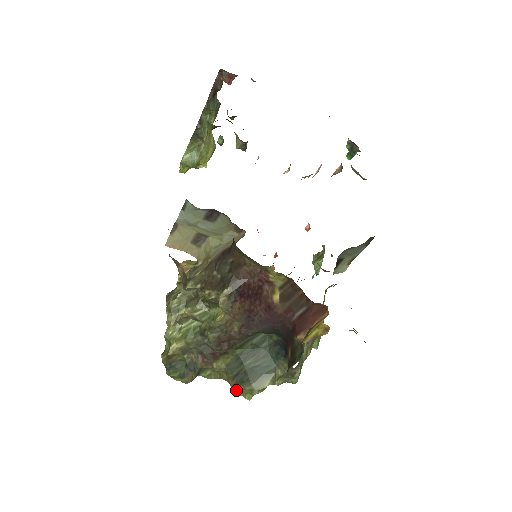
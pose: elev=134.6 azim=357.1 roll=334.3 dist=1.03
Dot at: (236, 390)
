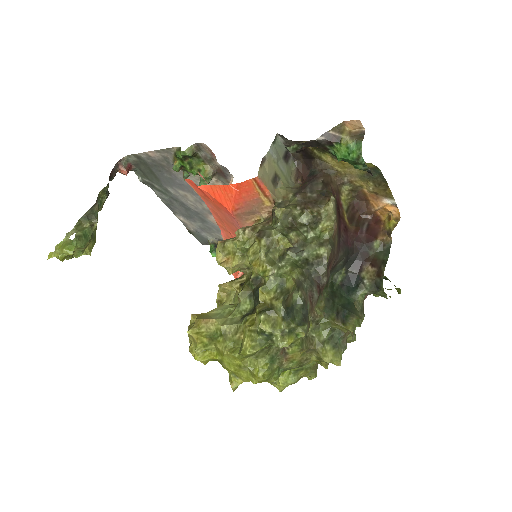
Dot at: (347, 326)
